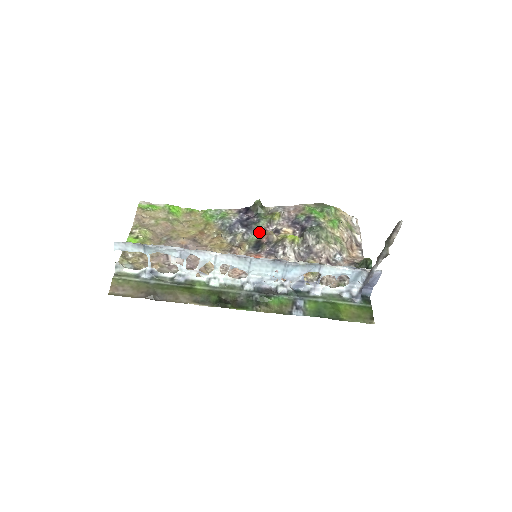
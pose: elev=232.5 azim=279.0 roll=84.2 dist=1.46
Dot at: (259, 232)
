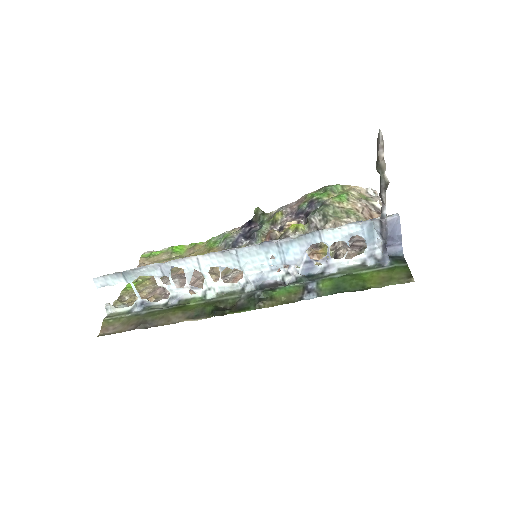
Dot at: (263, 237)
